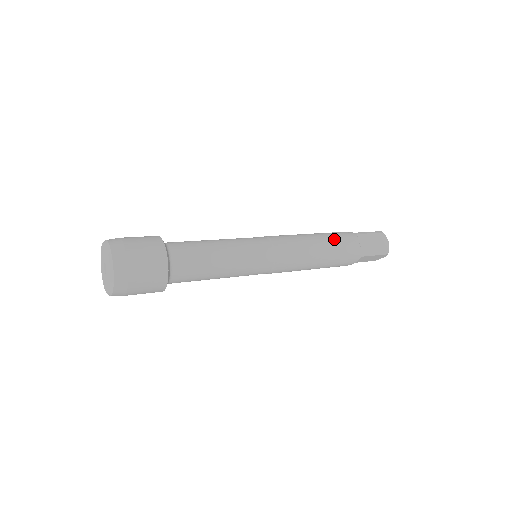
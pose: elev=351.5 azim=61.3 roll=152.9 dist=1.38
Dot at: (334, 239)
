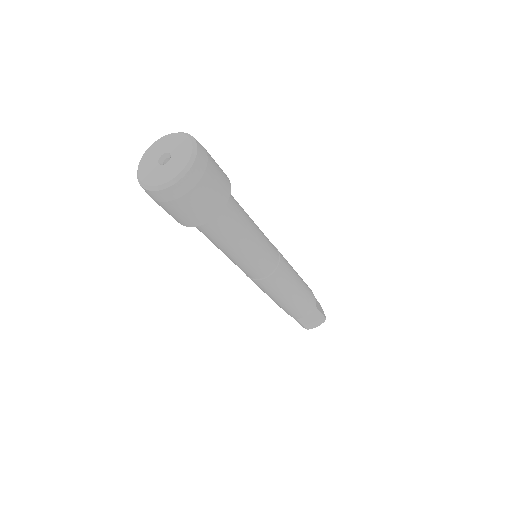
Dot at: occluded
